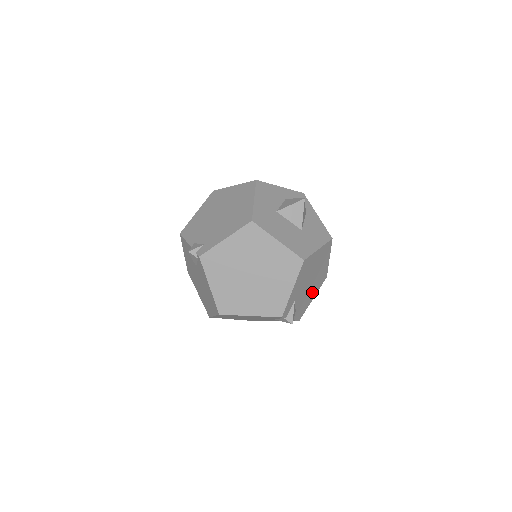
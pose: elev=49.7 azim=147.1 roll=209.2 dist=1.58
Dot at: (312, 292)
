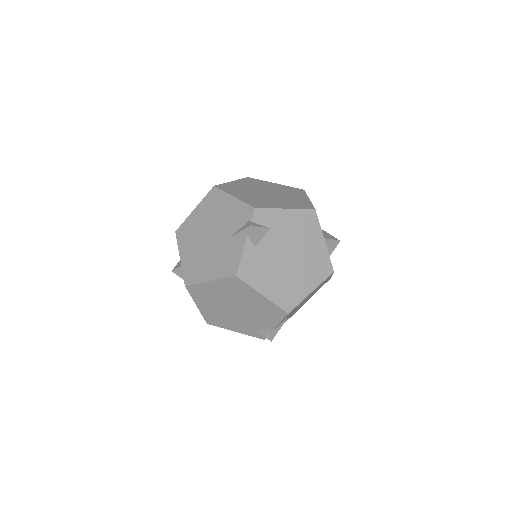
Dot at: (273, 281)
